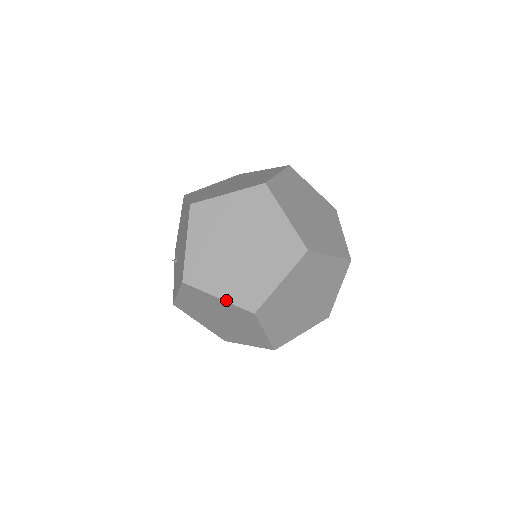
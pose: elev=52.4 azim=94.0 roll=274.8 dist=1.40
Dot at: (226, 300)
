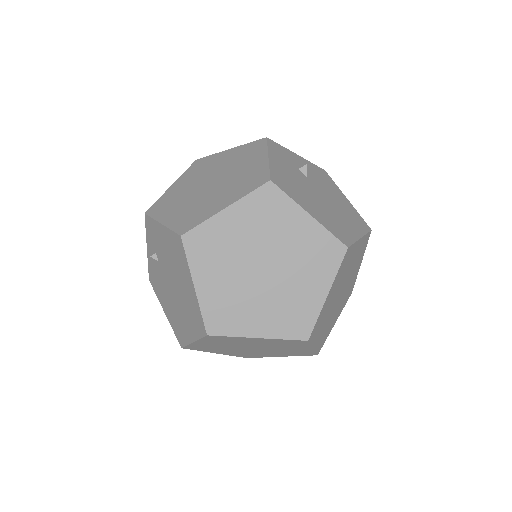
Dot at: occluded
